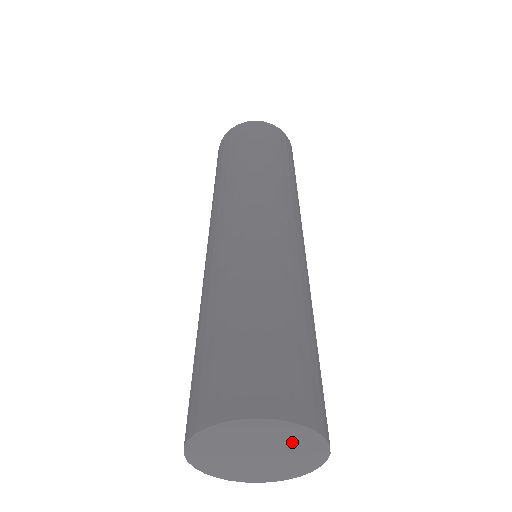
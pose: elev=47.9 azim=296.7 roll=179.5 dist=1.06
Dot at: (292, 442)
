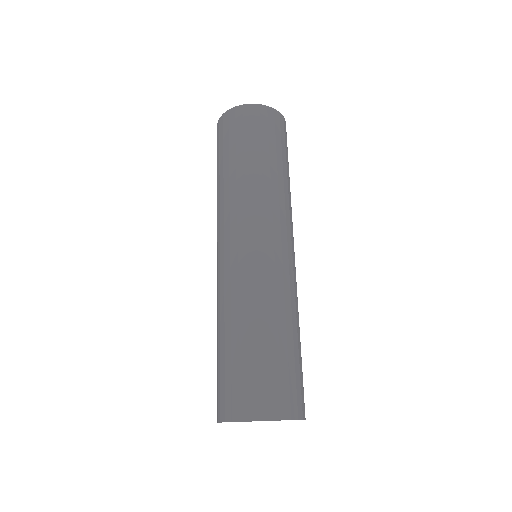
Dot at: occluded
